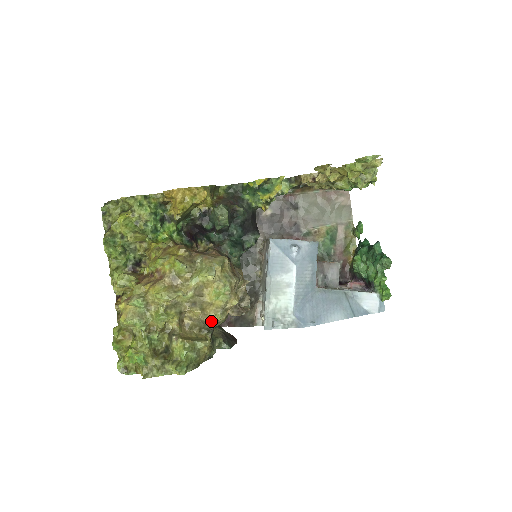
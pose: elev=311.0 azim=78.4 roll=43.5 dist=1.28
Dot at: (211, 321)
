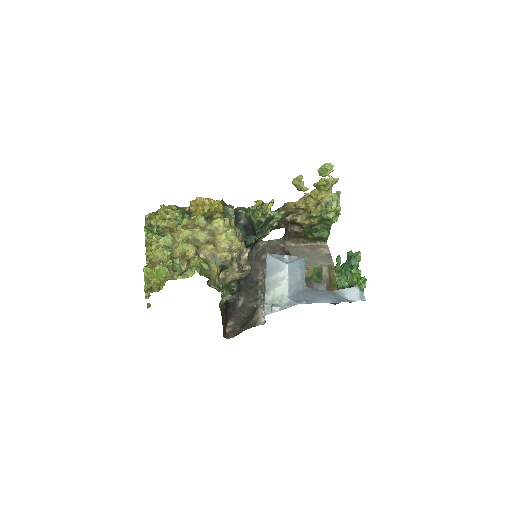
Dot at: (220, 256)
